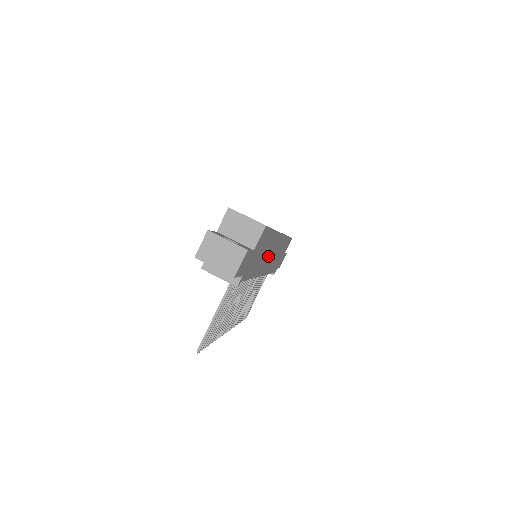
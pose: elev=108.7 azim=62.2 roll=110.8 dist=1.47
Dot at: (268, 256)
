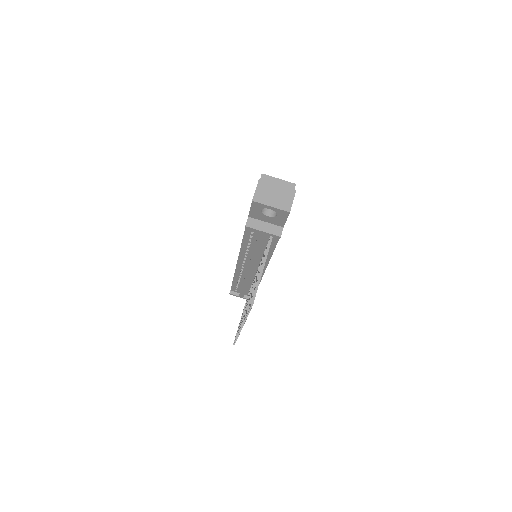
Dot at: occluded
